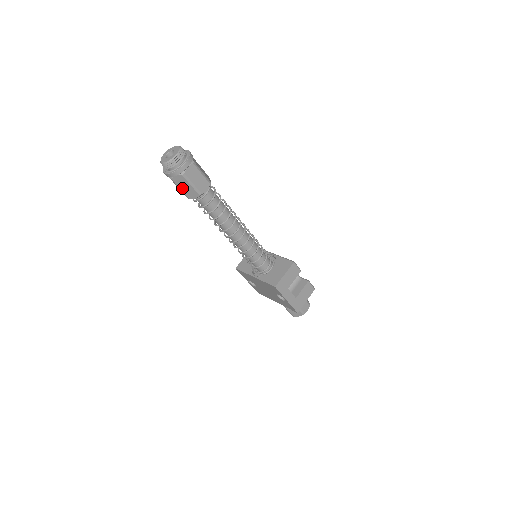
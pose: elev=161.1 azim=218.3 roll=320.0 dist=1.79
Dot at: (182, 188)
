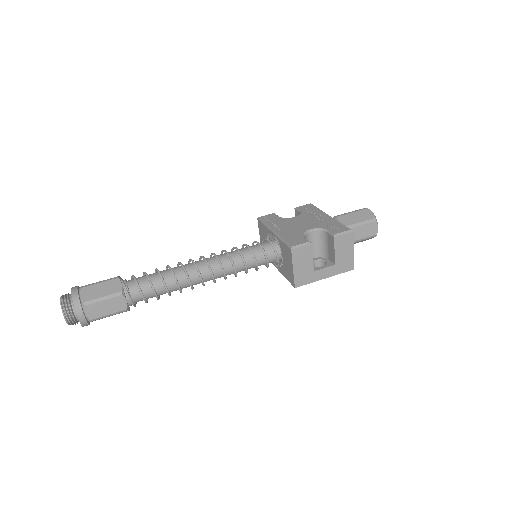
Dot at: occluded
